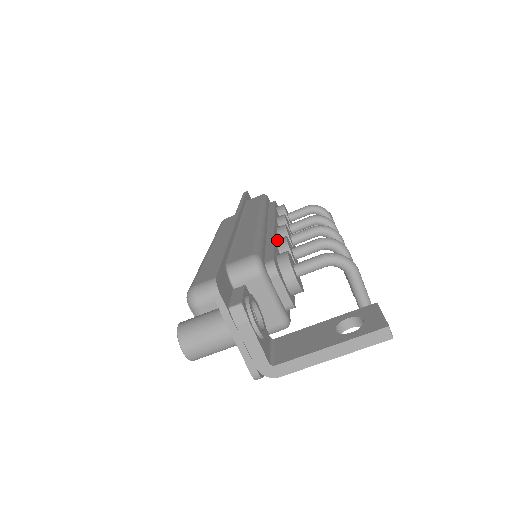
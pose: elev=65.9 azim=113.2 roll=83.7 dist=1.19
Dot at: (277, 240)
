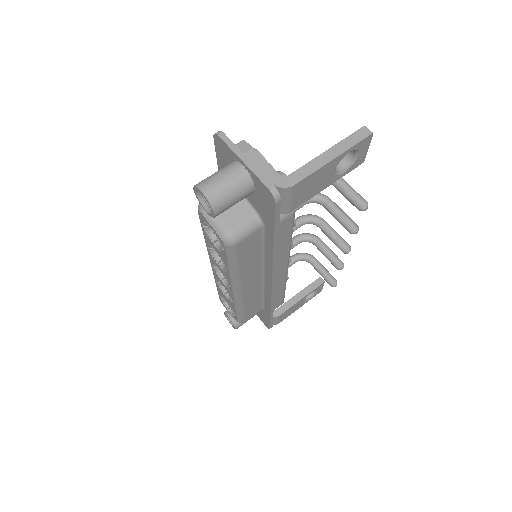
Dot at: occluded
